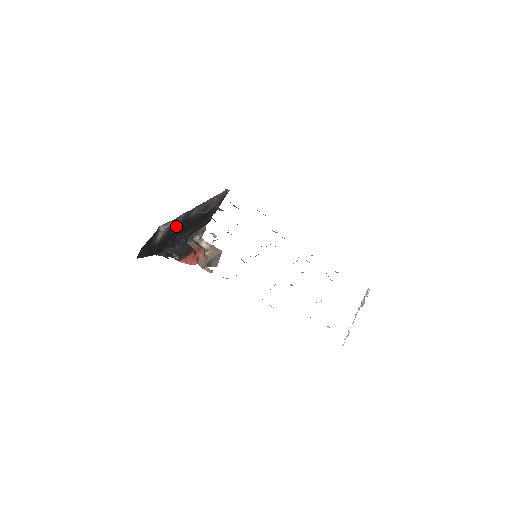
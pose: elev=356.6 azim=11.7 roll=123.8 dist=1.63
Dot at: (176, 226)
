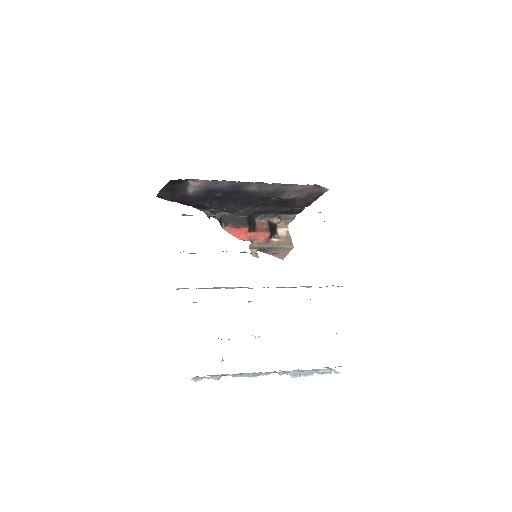
Dot at: (220, 190)
